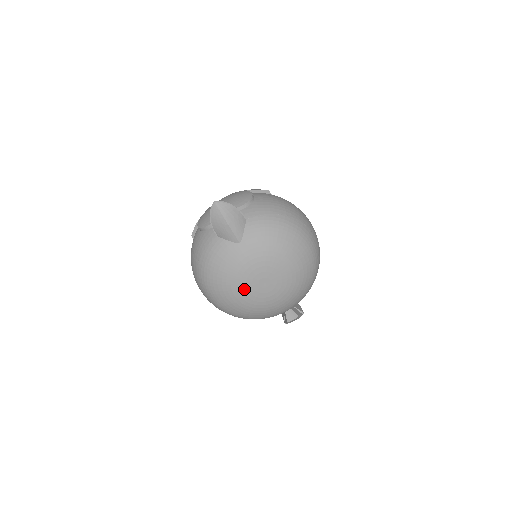
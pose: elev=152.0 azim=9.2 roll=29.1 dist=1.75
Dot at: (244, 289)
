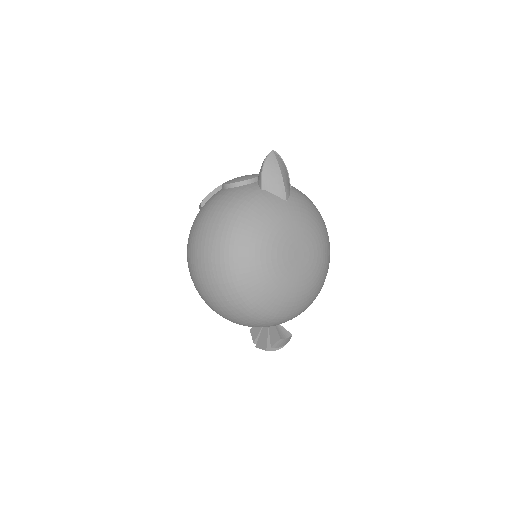
Dot at: (279, 253)
